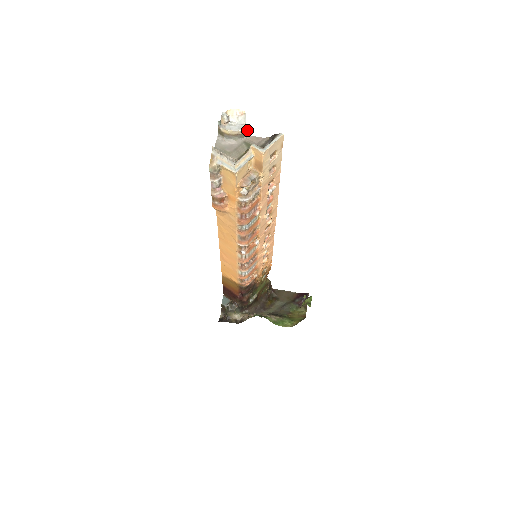
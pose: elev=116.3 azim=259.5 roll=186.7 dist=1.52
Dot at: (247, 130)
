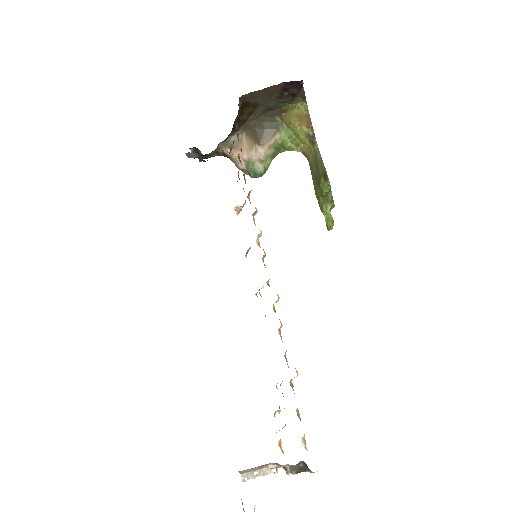
Dot at: occluded
